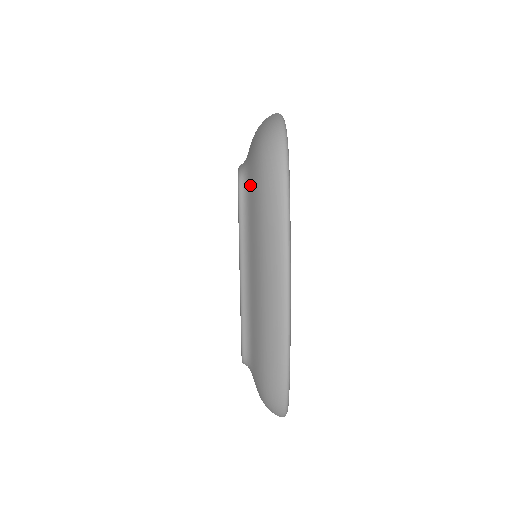
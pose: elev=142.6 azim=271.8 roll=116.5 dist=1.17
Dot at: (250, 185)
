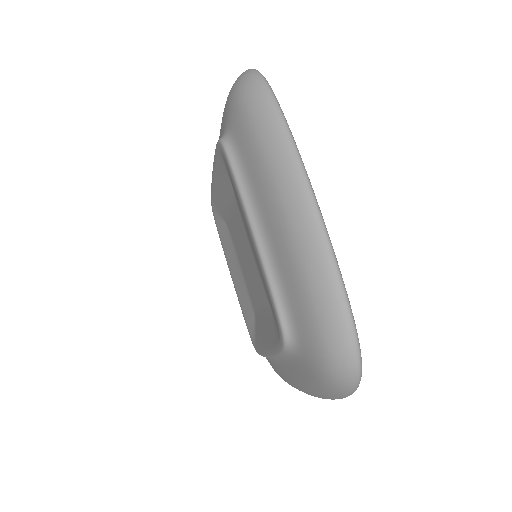
Dot at: (302, 361)
